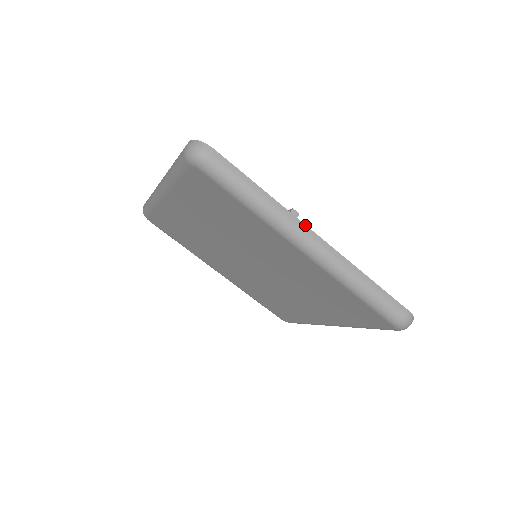
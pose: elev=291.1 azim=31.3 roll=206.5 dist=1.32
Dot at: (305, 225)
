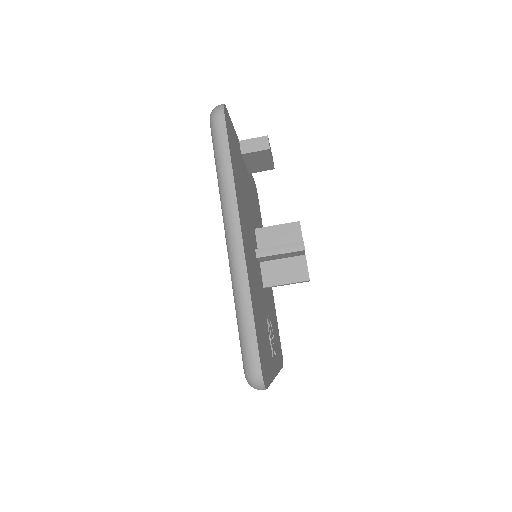
Dot at: occluded
